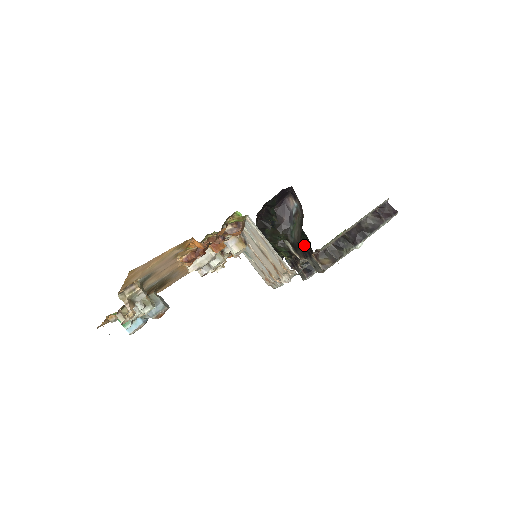
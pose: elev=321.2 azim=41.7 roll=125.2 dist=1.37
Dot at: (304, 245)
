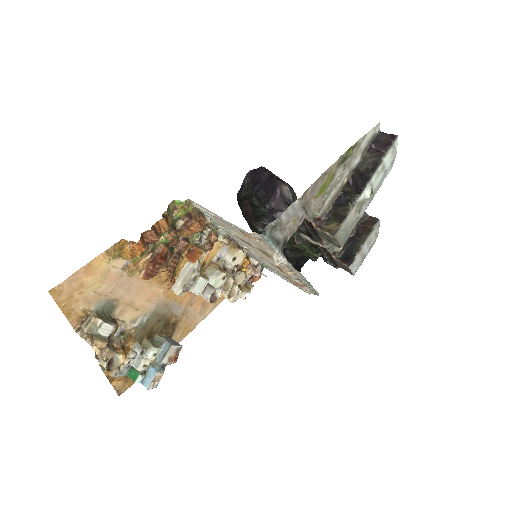
Dot at: occluded
